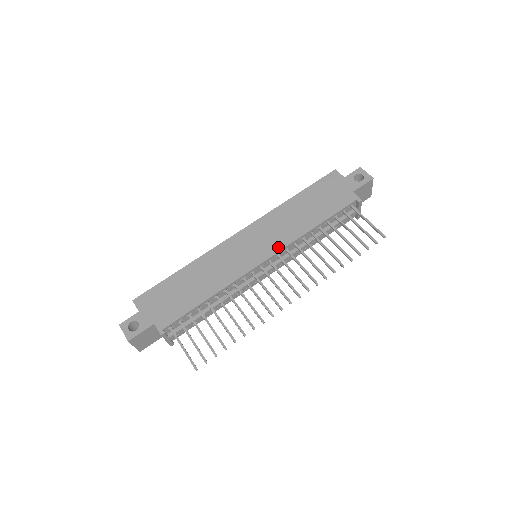
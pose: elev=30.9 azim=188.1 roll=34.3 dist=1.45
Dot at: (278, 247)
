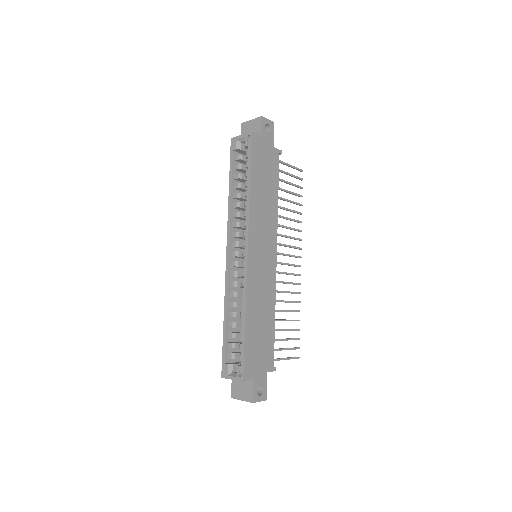
Dot at: (275, 238)
